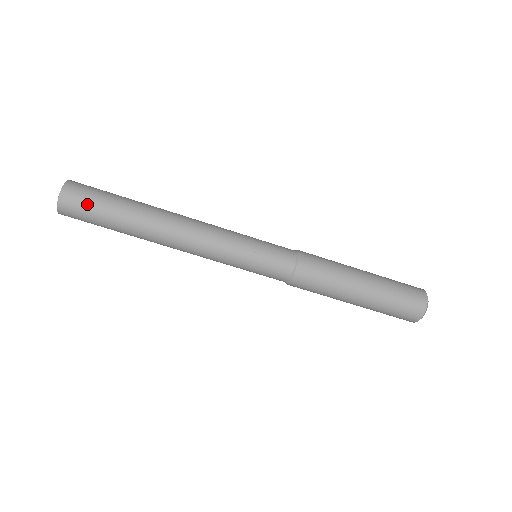
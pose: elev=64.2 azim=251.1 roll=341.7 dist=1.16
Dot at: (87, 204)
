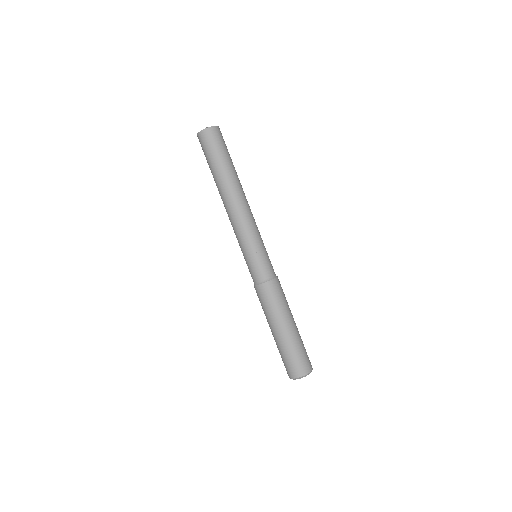
Dot at: (220, 143)
